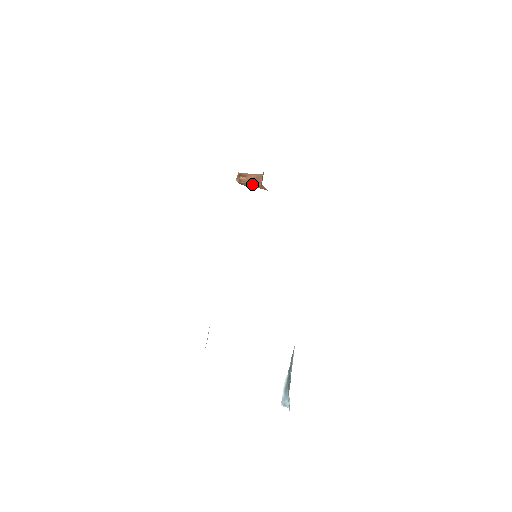
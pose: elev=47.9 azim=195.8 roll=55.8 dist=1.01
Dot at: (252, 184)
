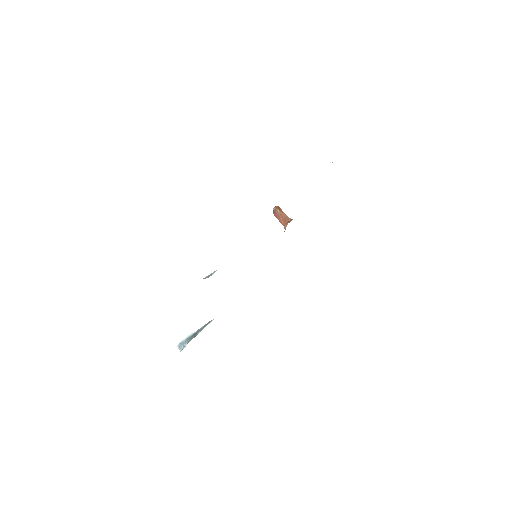
Dot at: (281, 218)
